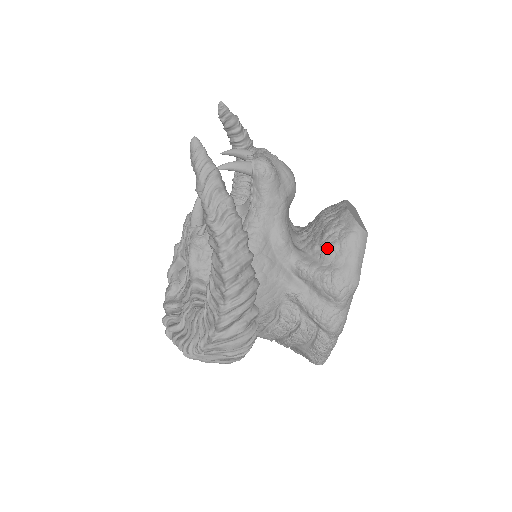
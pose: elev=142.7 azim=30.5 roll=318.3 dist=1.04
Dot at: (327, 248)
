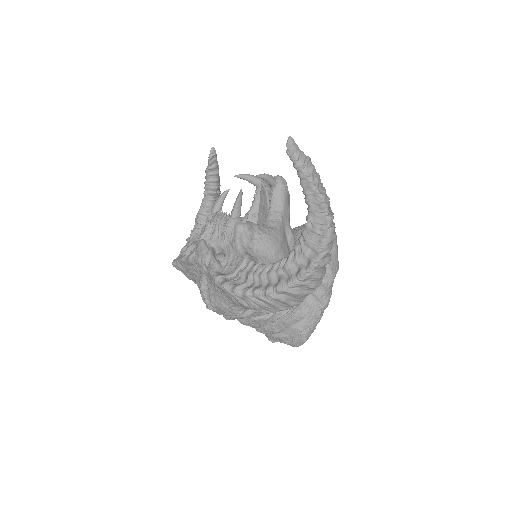
Dot at: occluded
